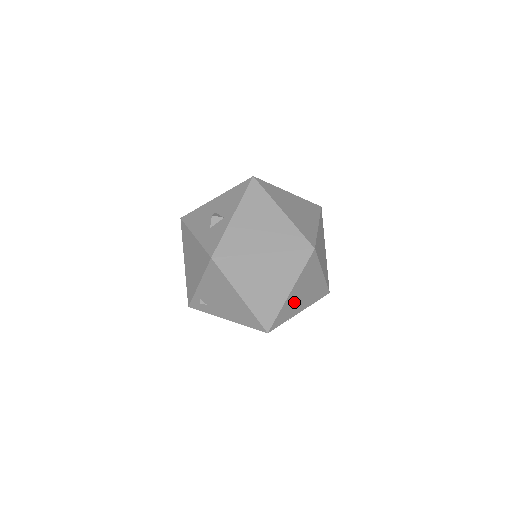
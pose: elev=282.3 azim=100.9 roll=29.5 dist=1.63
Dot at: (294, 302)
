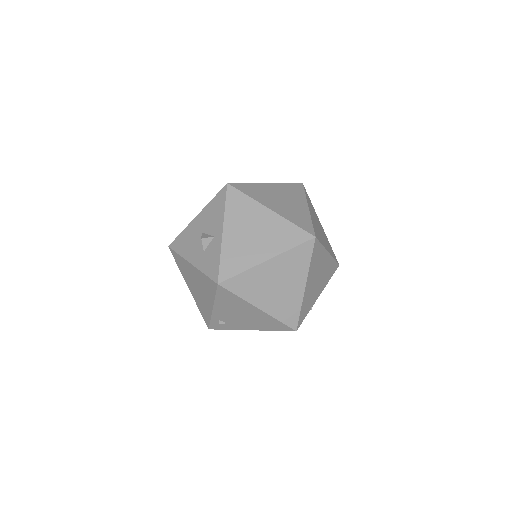
Dot at: (311, 292)
